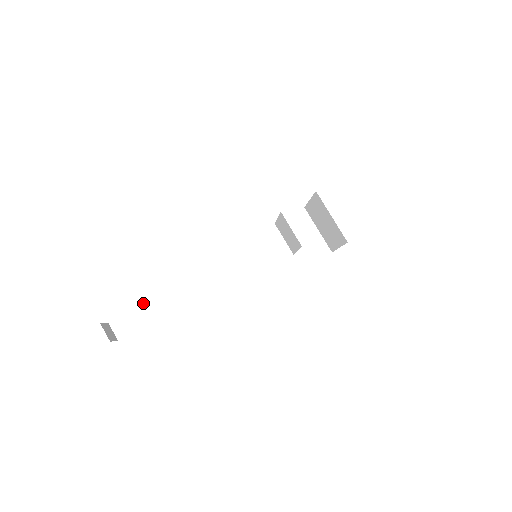
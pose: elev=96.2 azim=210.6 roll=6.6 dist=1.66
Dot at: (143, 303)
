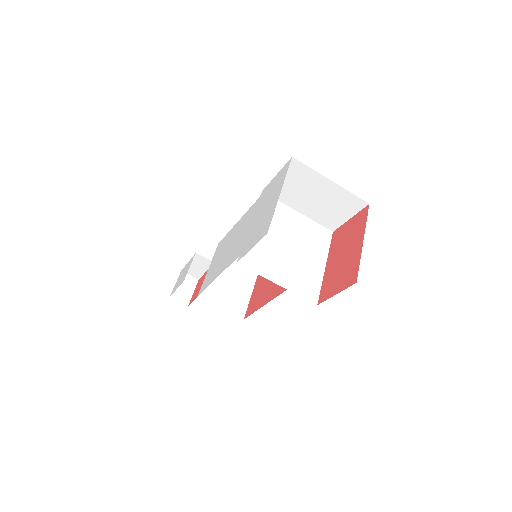
Dot at: (194, 254)
